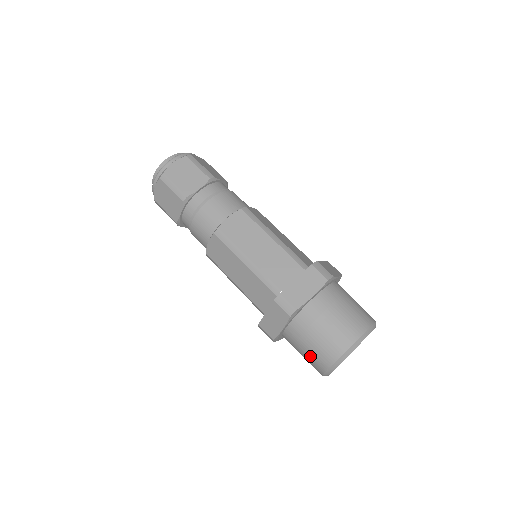
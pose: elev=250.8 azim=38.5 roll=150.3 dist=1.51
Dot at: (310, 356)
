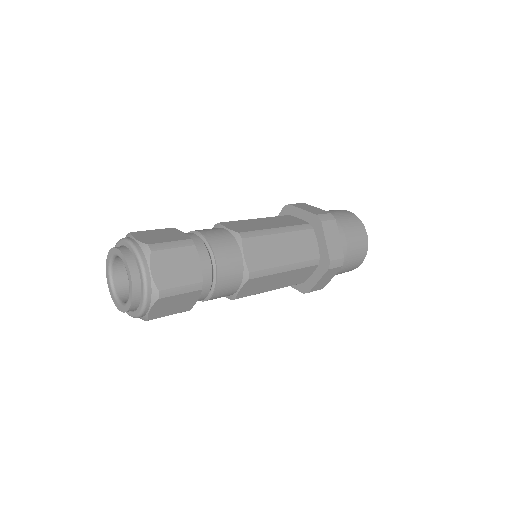
Dot at: occluded
